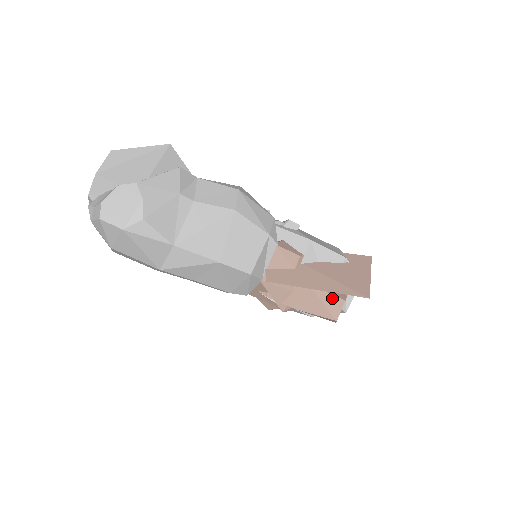
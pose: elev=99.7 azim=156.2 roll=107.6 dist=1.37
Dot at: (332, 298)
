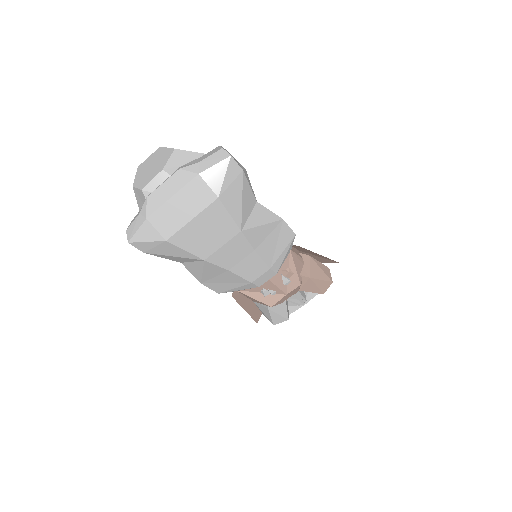
Dot at: (324, 266)
